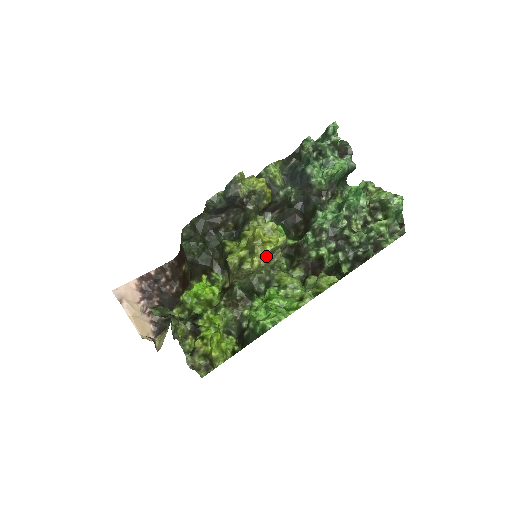
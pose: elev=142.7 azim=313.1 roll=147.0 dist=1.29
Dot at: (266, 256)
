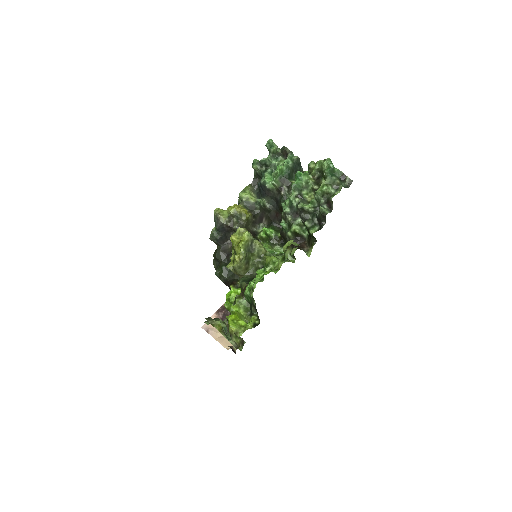
Dot at: (241, 251)
